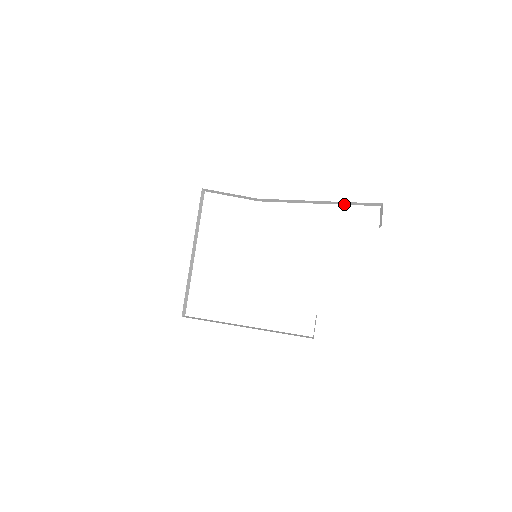
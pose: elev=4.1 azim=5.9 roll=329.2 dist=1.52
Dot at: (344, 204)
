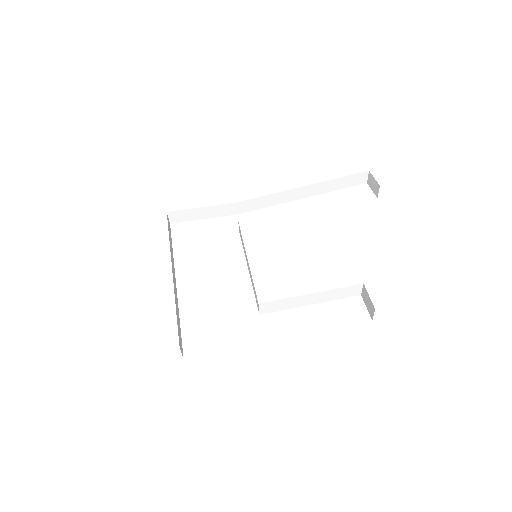
Dot at: (330, 191)
